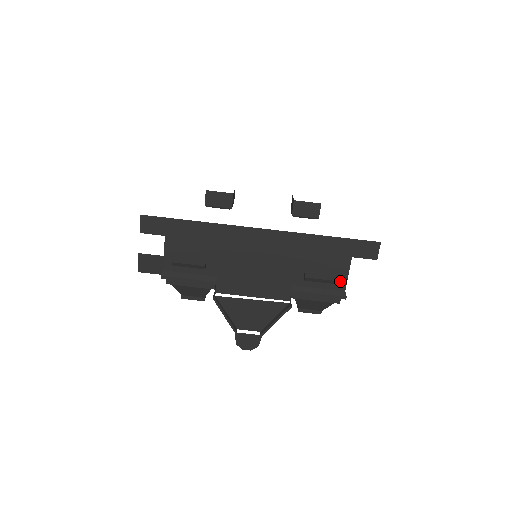
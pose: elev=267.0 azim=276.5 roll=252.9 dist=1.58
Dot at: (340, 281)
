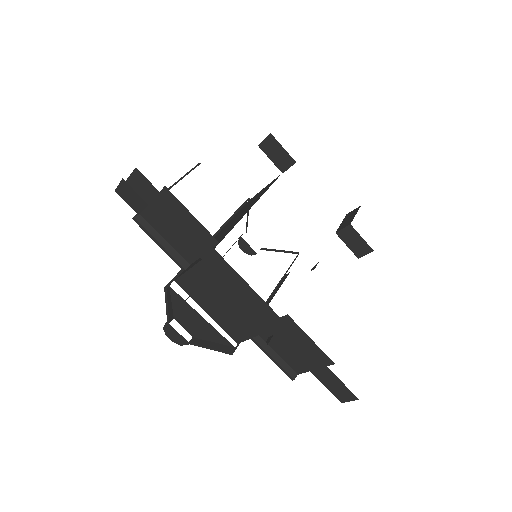
Dot at: (300, 367)
